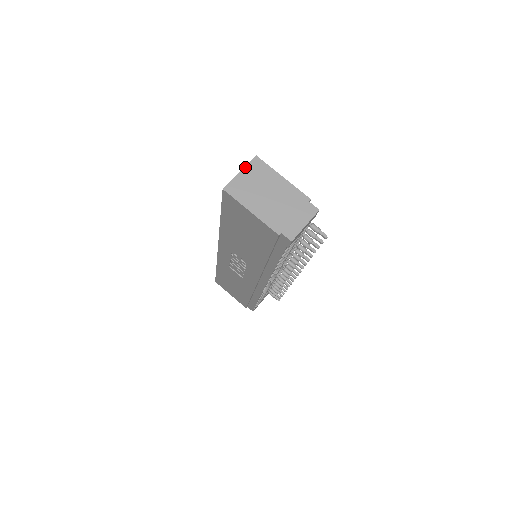
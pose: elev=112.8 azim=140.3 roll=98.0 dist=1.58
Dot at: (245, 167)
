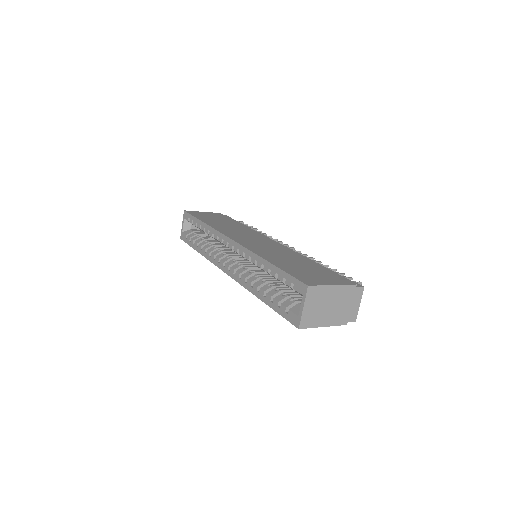
Dot at: (305, 301)
